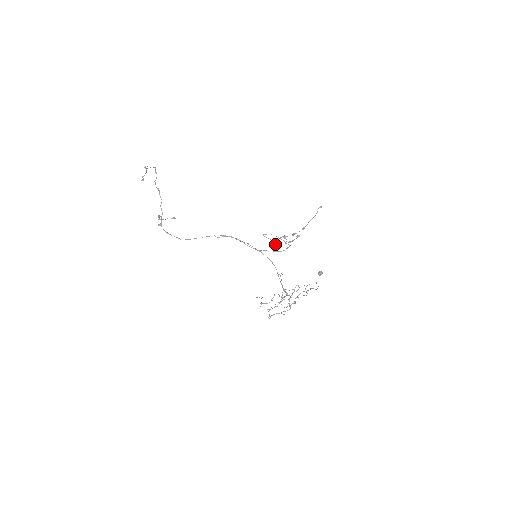
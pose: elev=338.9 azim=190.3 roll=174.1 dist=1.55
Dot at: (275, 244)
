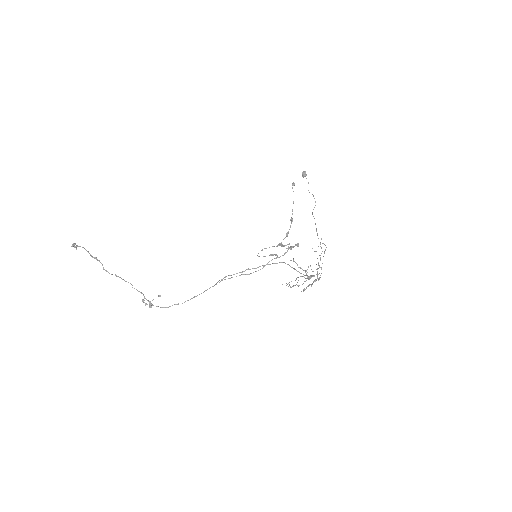
Dot at: occluded
